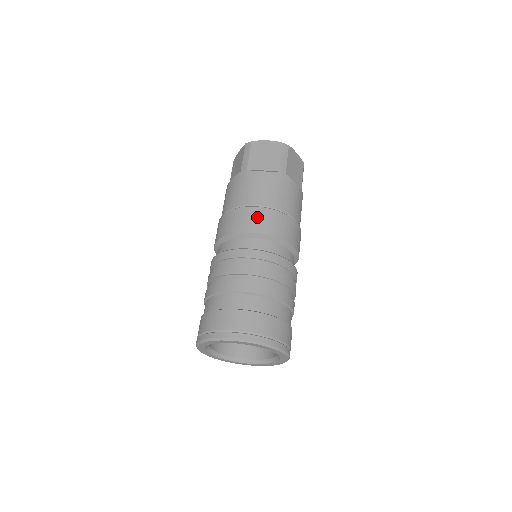
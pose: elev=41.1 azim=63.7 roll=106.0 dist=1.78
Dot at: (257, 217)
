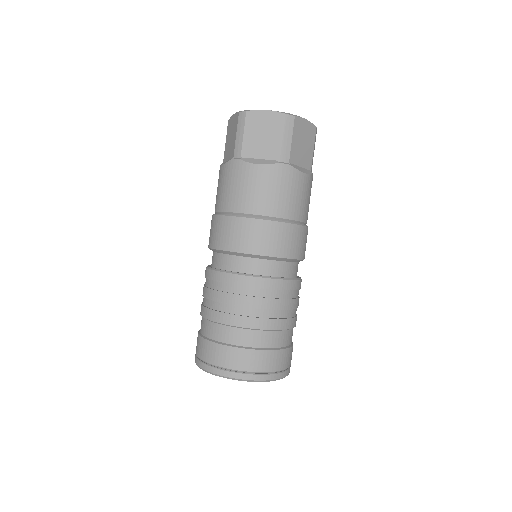
Dot at: (300, 239)
